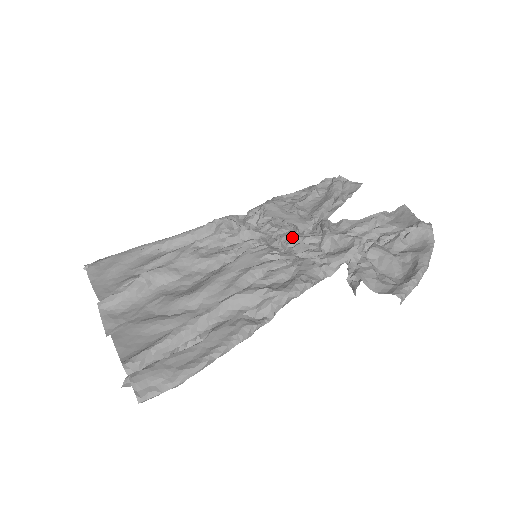
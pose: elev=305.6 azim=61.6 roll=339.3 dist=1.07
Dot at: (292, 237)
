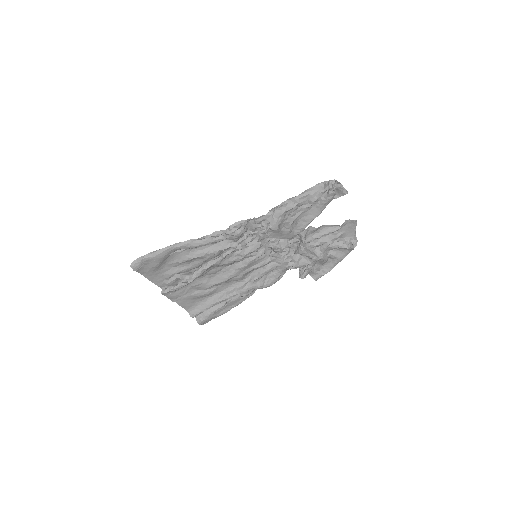
Dot at: occluded
